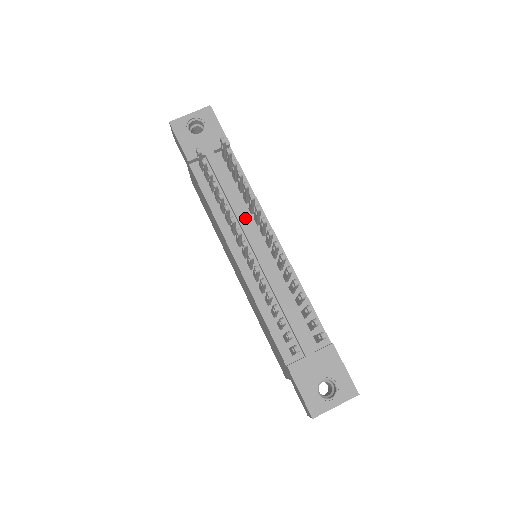
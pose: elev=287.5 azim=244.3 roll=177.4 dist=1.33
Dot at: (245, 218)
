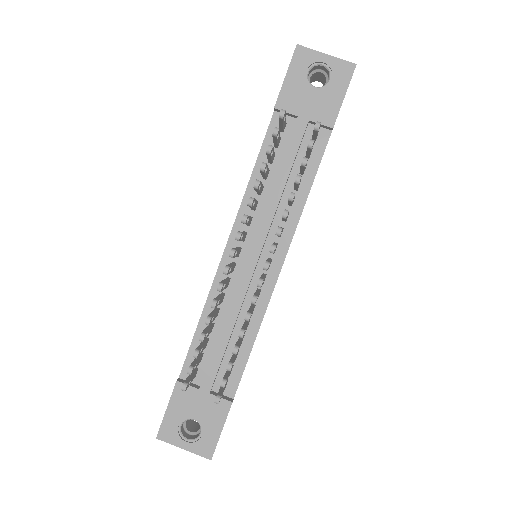
Dot at: (270, 220)
